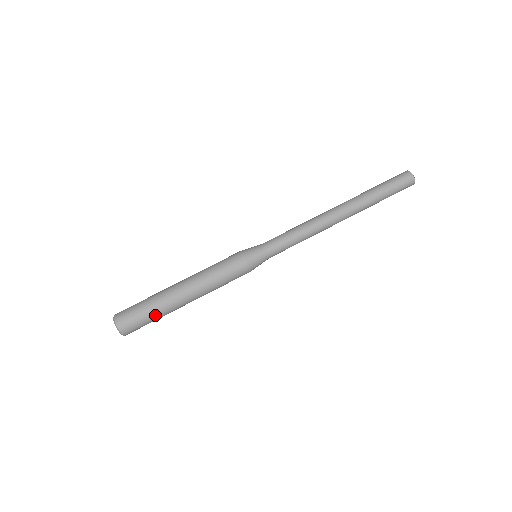
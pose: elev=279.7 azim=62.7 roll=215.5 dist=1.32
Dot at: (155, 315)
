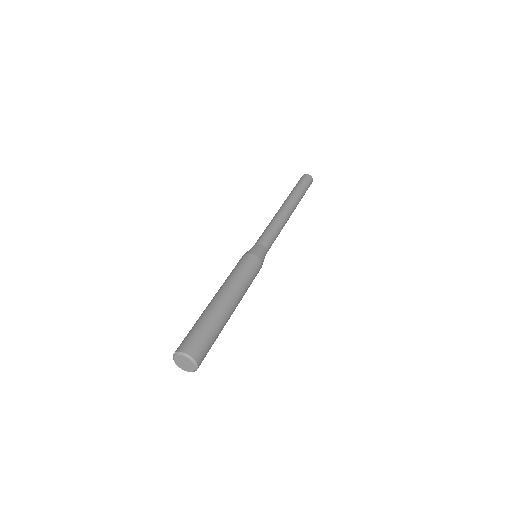
Dot at: (205, 322)
